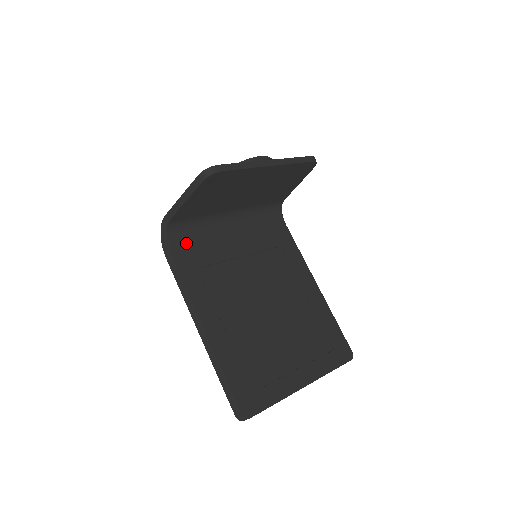
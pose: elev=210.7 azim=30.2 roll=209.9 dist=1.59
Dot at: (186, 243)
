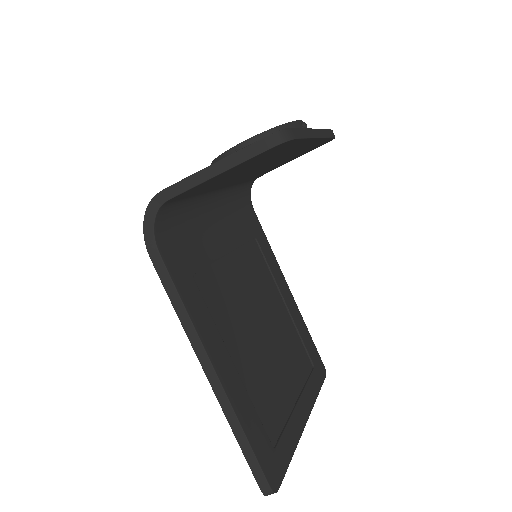
Dot at: (174, 234)
